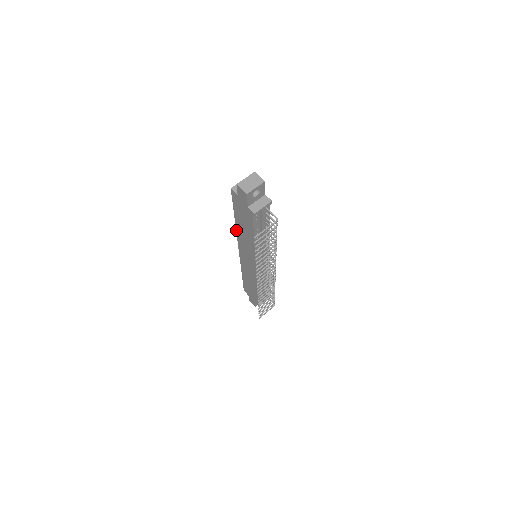
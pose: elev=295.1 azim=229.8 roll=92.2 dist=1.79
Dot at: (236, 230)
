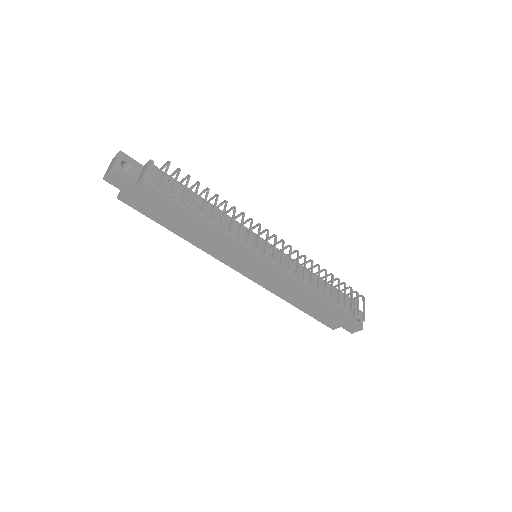
Dot at: occluded
